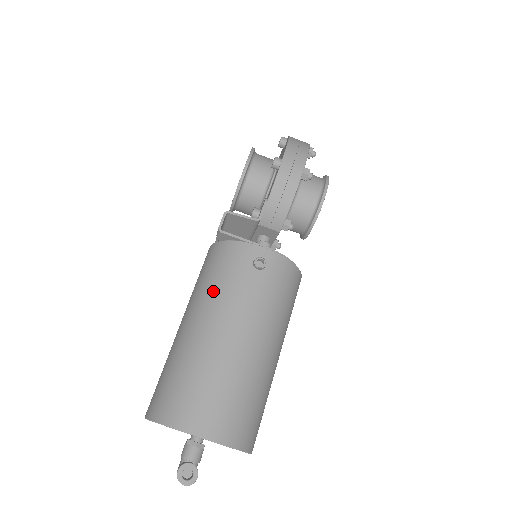
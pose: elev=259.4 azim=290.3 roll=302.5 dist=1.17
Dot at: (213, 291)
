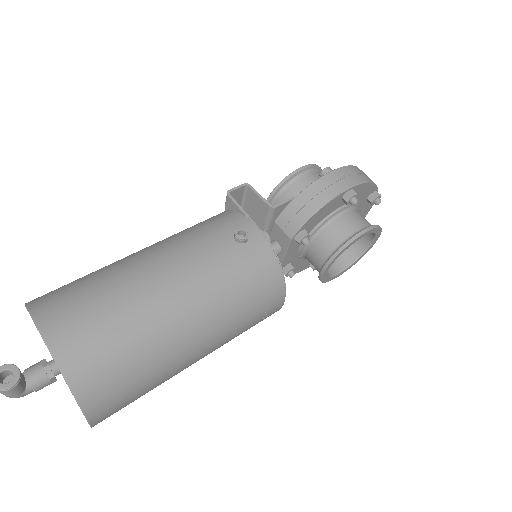
Dot at: (179, 236)
